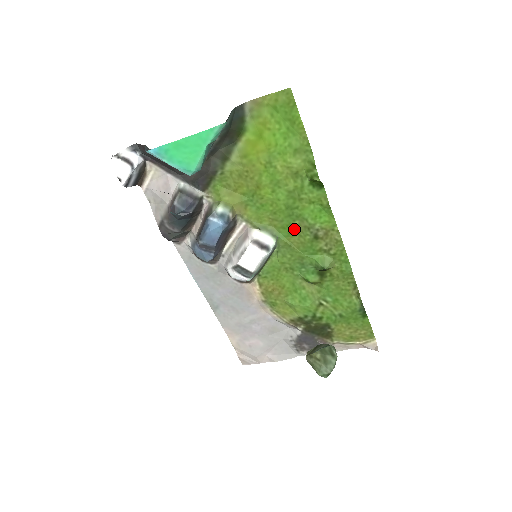
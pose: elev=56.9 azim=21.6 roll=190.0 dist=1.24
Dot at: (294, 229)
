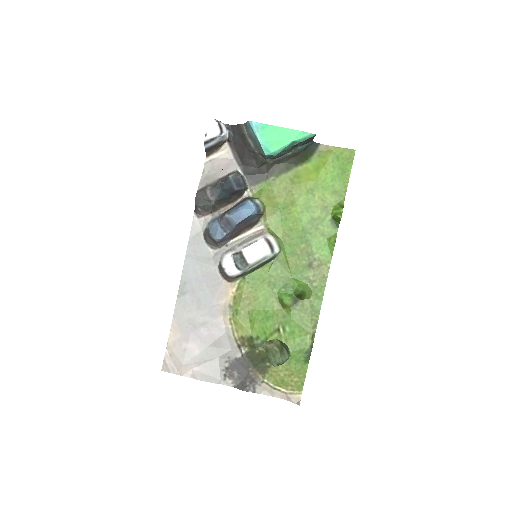
Dot at: (297, 250)
